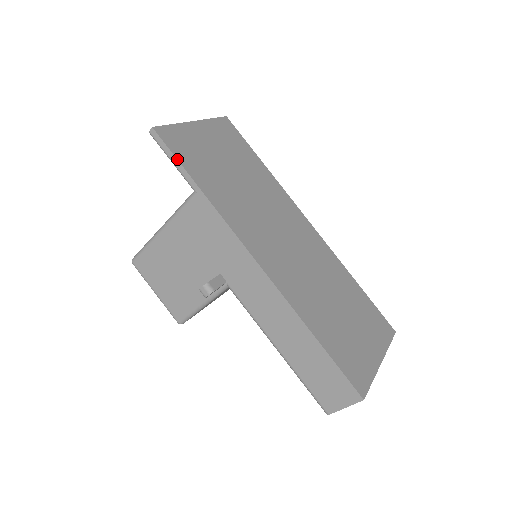
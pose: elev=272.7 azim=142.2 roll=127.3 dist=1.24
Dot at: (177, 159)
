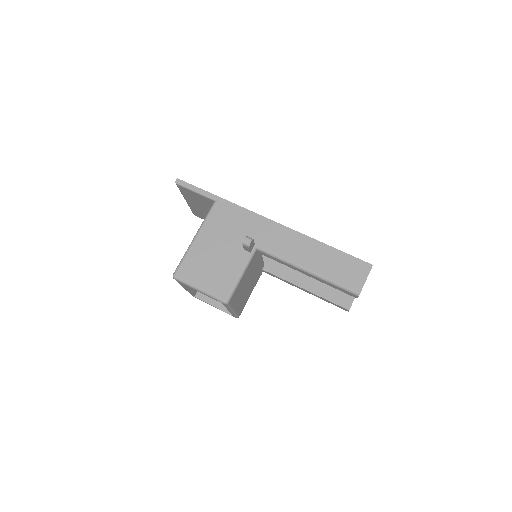
Dot at: (199, 188)
